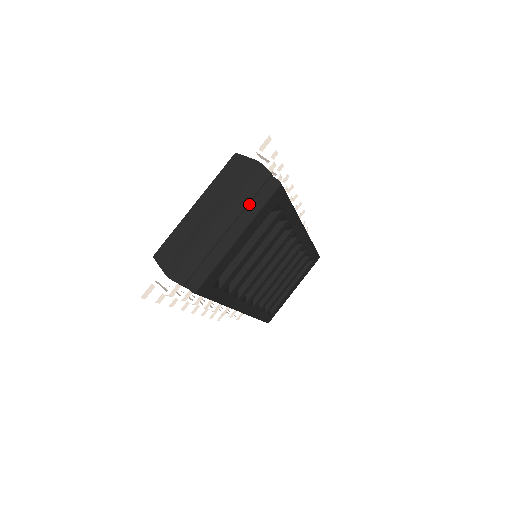
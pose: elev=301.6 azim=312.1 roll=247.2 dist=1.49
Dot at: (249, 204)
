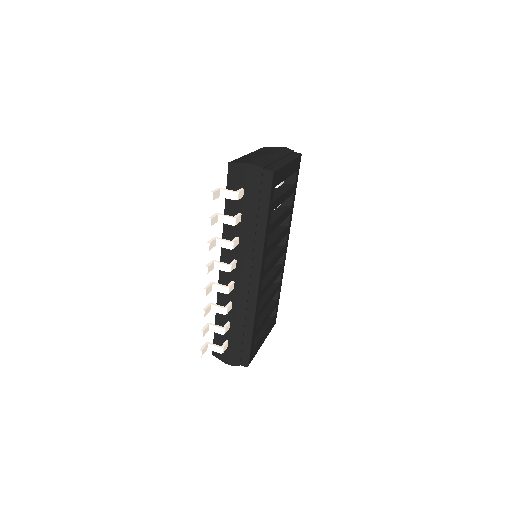
Dot at: (287, 156)
